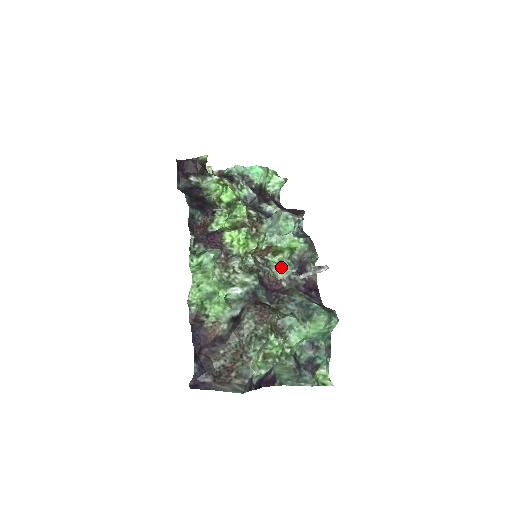
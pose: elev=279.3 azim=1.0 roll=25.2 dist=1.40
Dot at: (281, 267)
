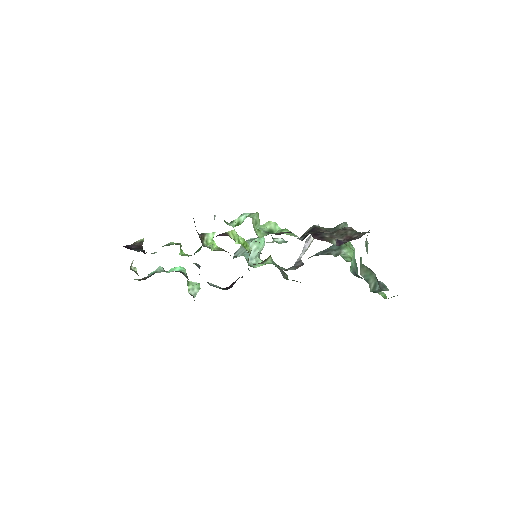
Dot at: (277, 266)
